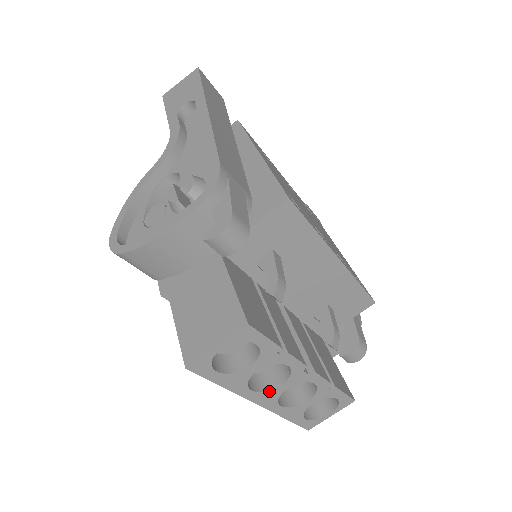
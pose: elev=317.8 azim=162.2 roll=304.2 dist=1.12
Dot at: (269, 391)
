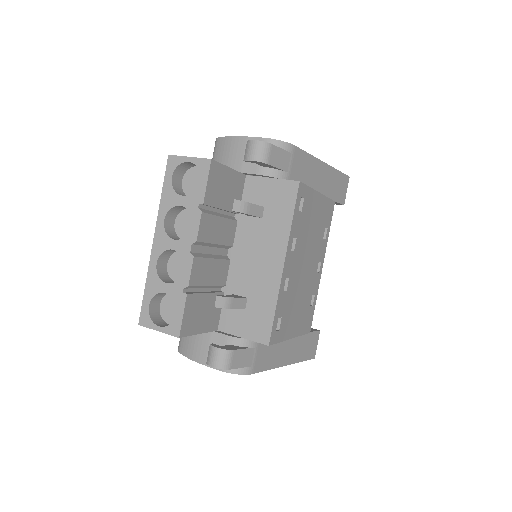
Dot at: (167, 236)
